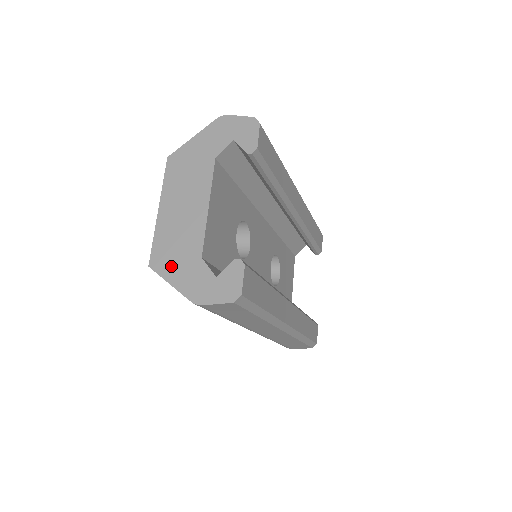
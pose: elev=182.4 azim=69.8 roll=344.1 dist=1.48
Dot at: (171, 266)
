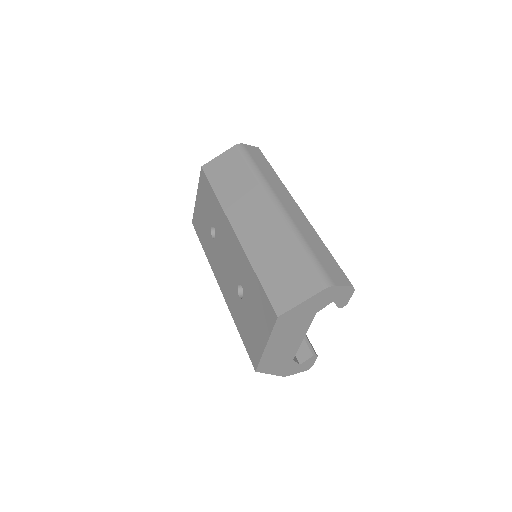
Dot at: (272, 368)
